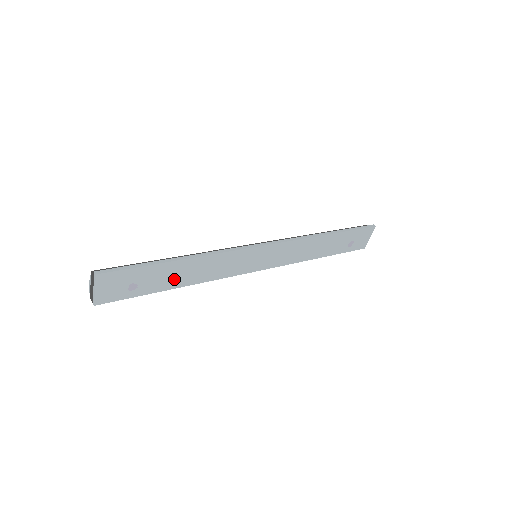
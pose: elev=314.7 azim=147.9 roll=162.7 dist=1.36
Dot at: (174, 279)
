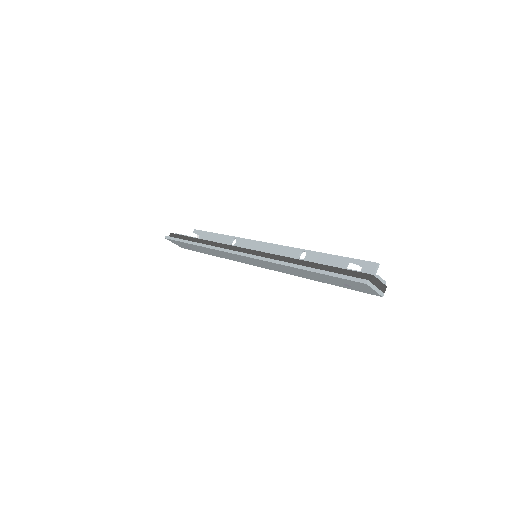
Dot at: (205, 251)
